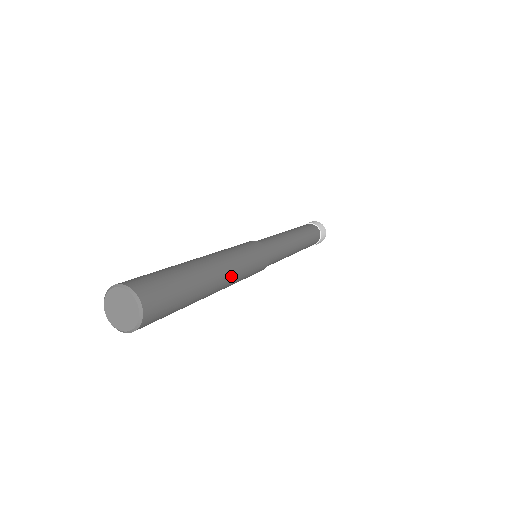
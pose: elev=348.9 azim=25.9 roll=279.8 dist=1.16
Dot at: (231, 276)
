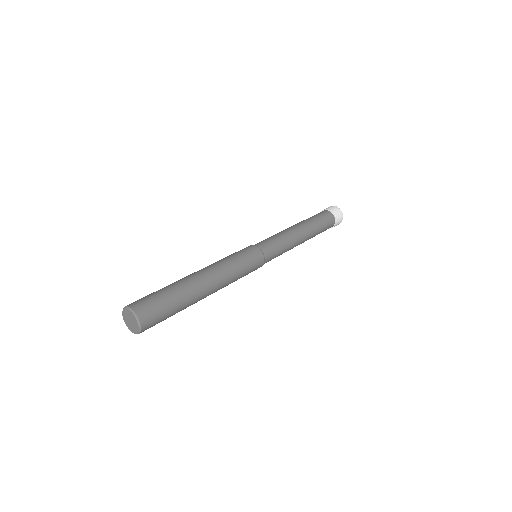
Dot at: (220, 287)
